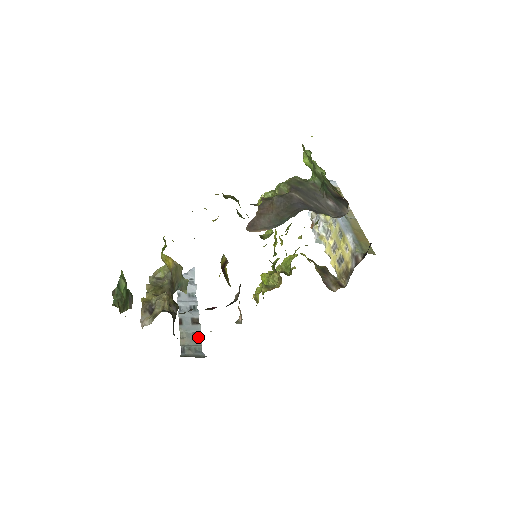
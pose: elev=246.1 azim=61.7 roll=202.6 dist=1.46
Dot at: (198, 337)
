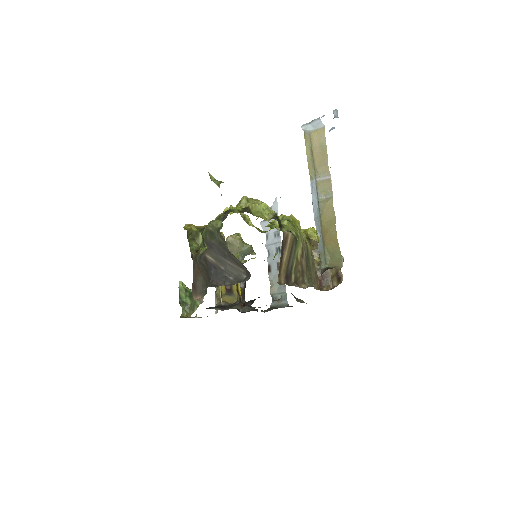
Dot at: occluded
